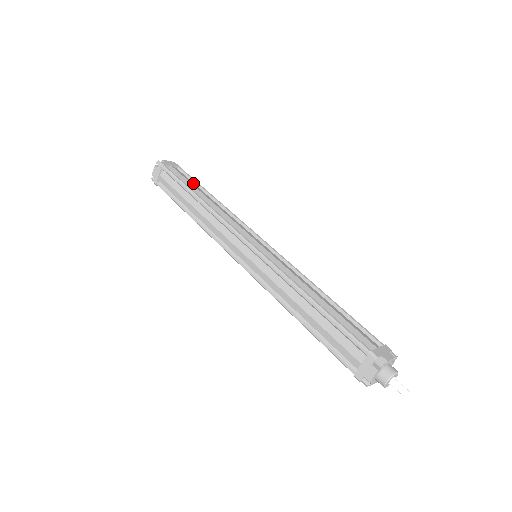
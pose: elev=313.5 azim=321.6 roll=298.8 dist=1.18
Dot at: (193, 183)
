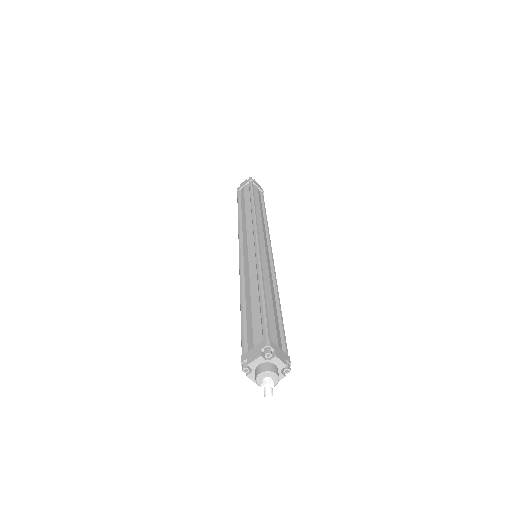
Dot at: (261, 202)
